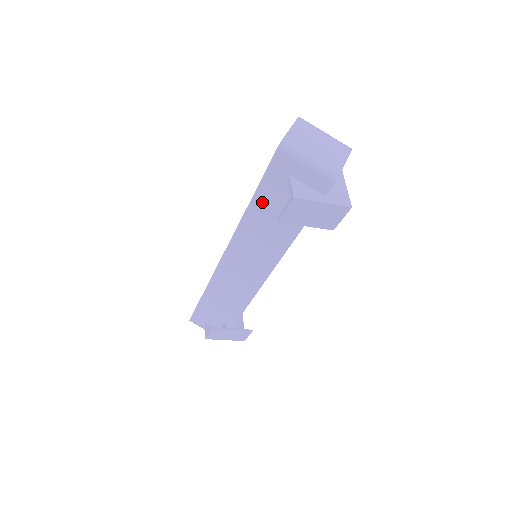
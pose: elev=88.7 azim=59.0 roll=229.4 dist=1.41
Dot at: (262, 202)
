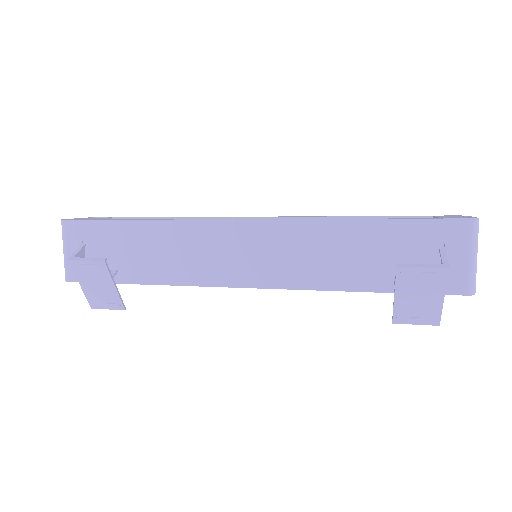
Dot at: (381, 233)
